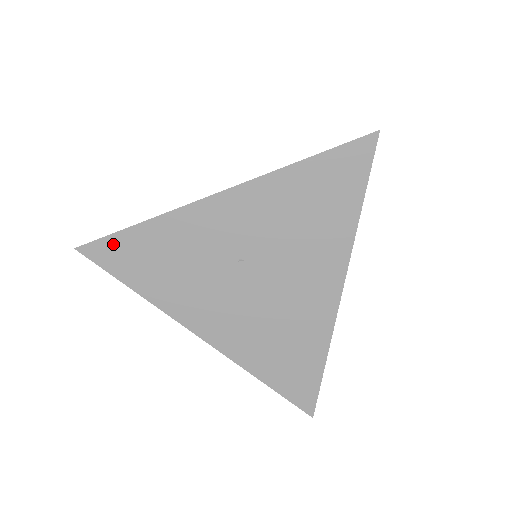
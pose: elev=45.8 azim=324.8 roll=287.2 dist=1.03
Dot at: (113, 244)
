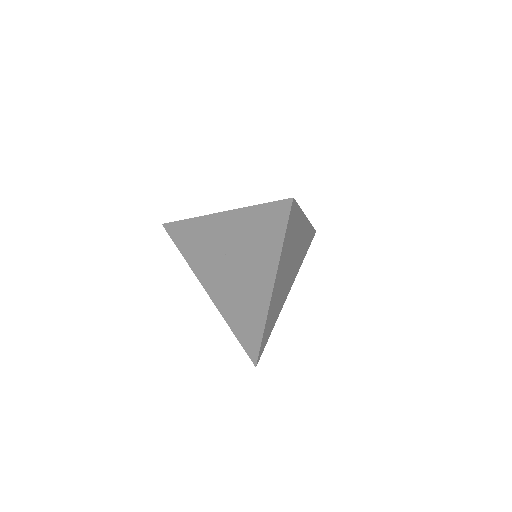
Dot at: (176, 227)
